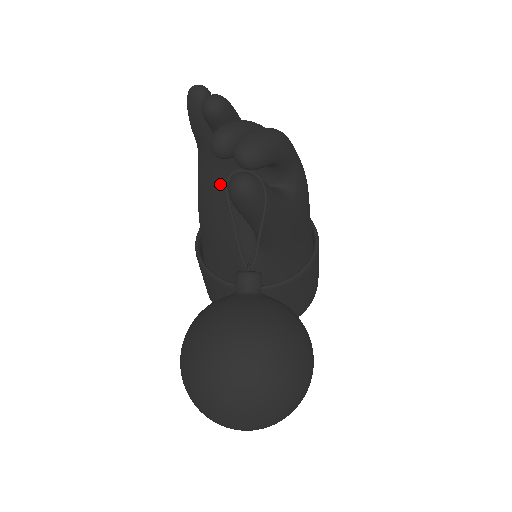
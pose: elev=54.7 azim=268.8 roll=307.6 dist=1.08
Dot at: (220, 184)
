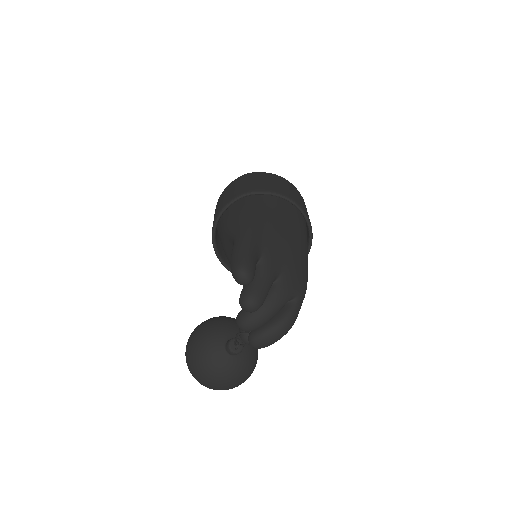
Dot at: occluded
